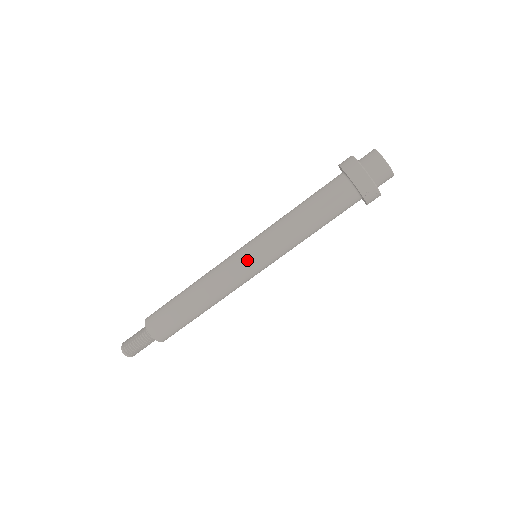
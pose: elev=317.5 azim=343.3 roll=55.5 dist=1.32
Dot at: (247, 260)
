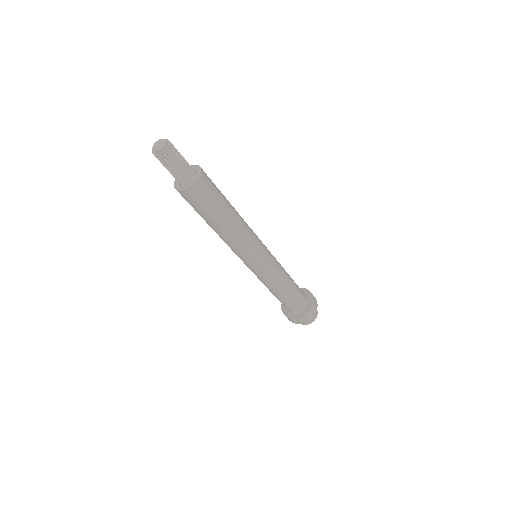
Dot at: occluded
